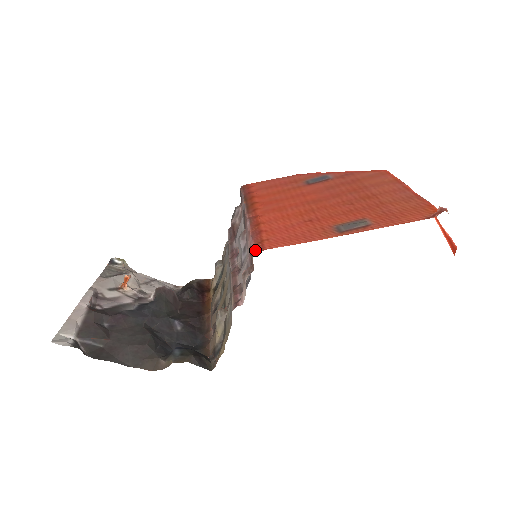
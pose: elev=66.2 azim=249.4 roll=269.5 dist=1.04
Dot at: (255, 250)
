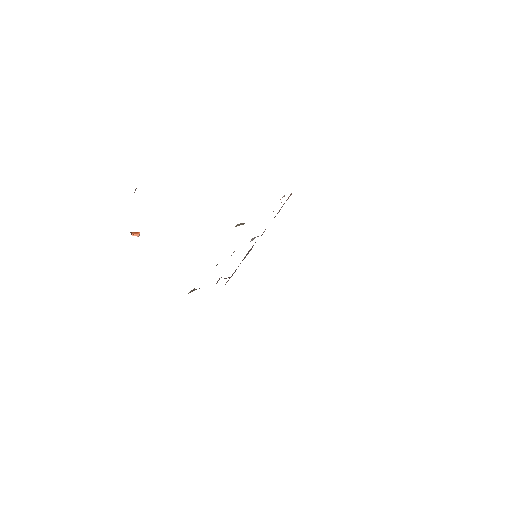
Dot at: occluded
